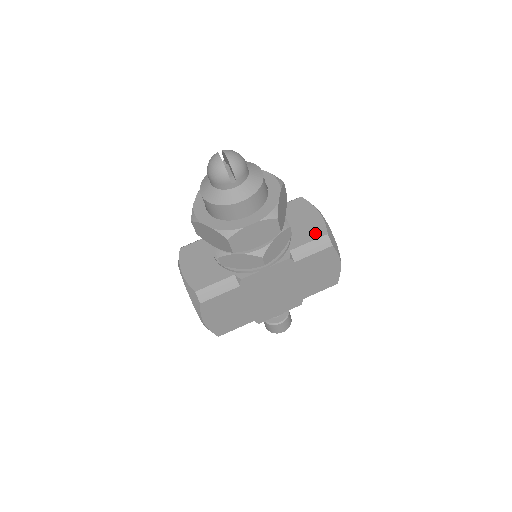
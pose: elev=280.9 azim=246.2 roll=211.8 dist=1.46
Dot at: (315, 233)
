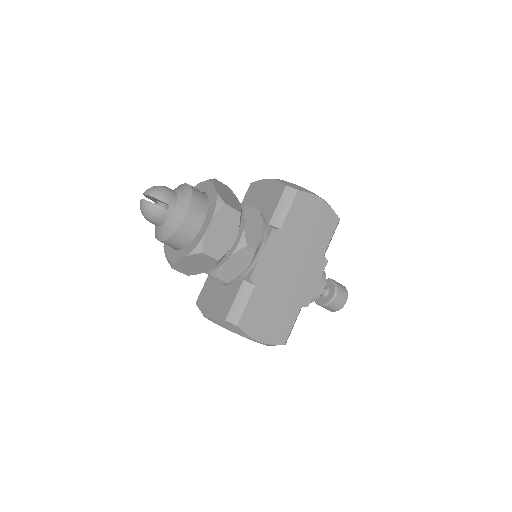
Dot at: (277, 194)
